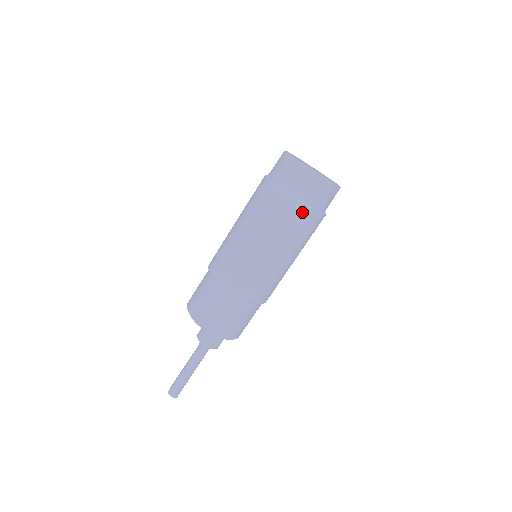
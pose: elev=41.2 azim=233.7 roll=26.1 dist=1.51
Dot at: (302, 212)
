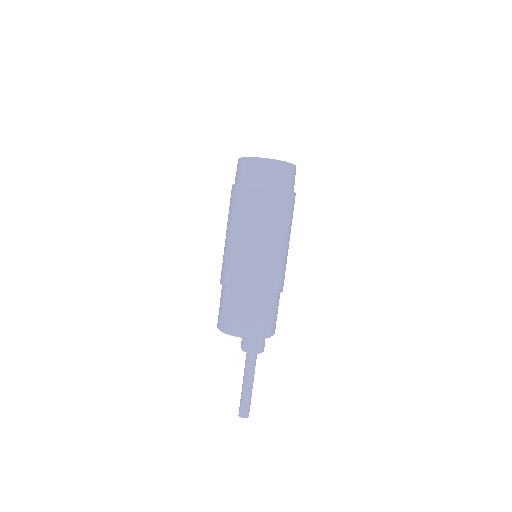
Dot at: (281, 196)
